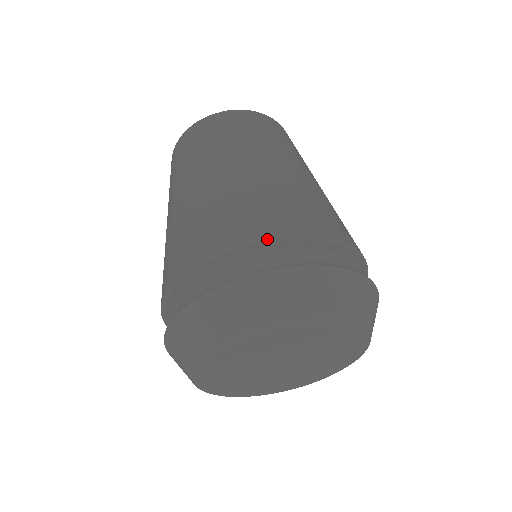
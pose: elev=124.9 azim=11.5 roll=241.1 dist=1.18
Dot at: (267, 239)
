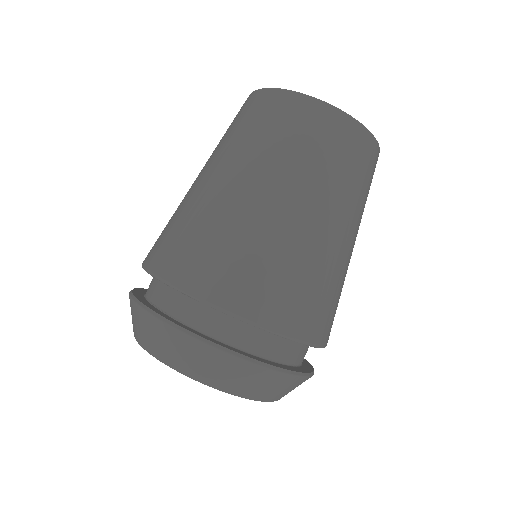
Dot at: (296, 341)
